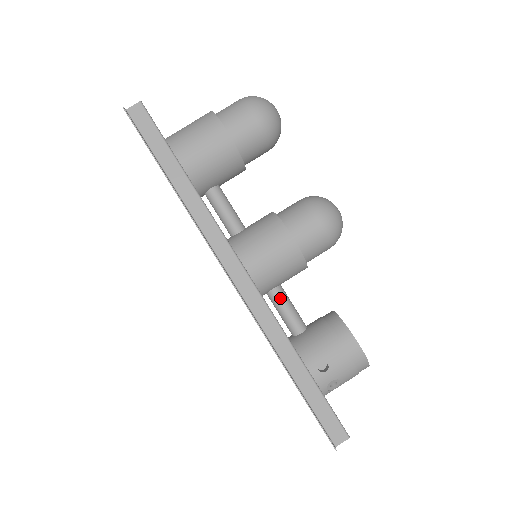
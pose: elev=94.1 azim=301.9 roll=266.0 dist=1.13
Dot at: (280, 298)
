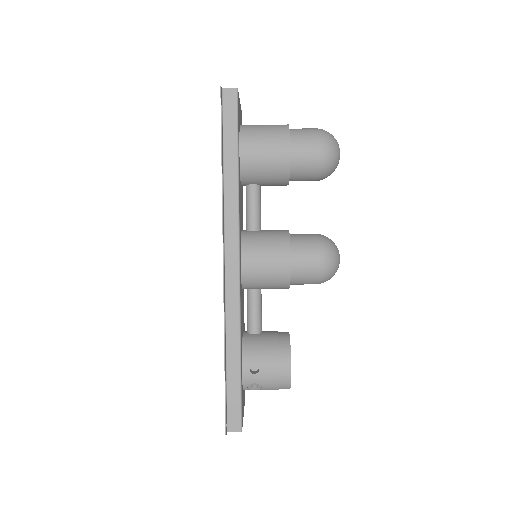
Dot at: (255, 299)
